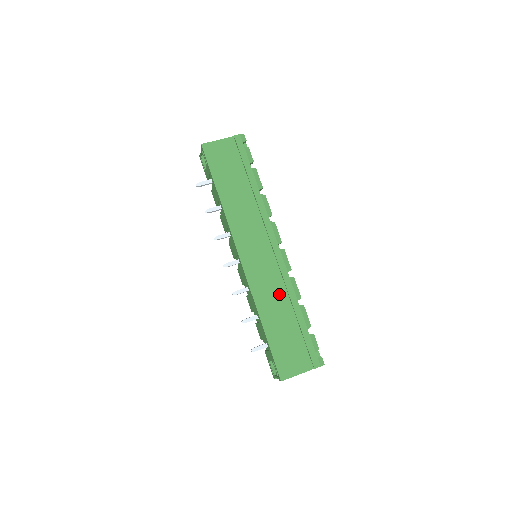
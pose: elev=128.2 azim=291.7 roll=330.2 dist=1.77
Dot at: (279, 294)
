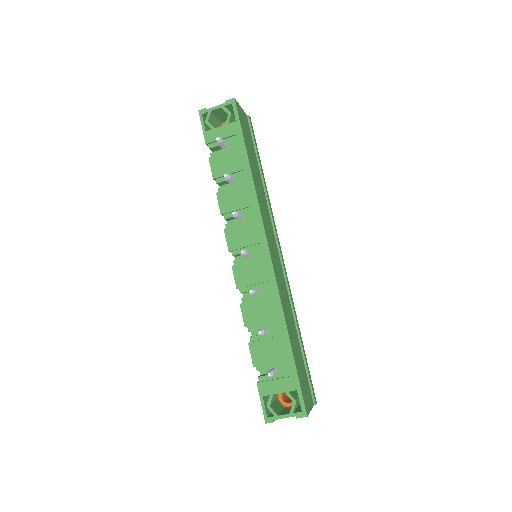
Dot at: (289, 306)
